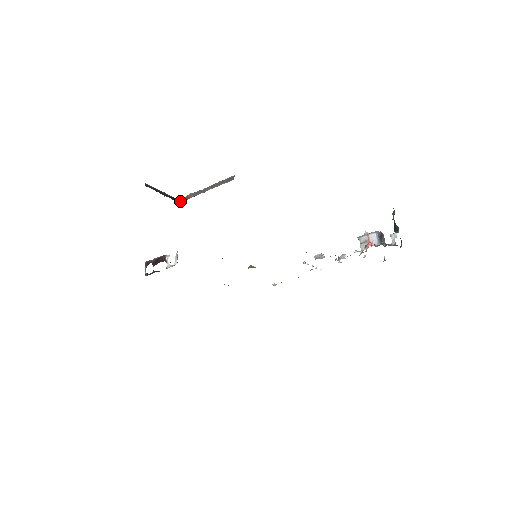
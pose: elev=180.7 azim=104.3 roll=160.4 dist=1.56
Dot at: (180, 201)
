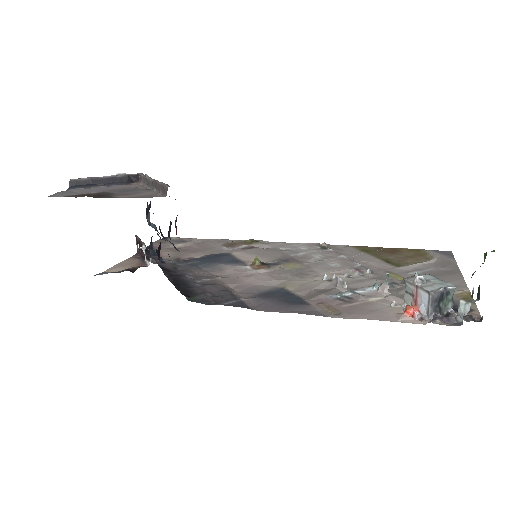
Dot at: (140, 179)
